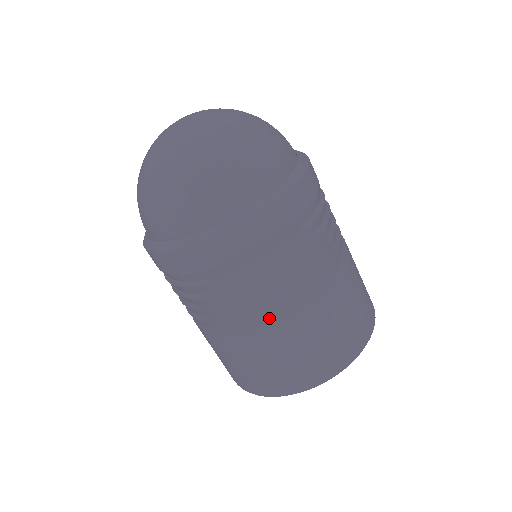
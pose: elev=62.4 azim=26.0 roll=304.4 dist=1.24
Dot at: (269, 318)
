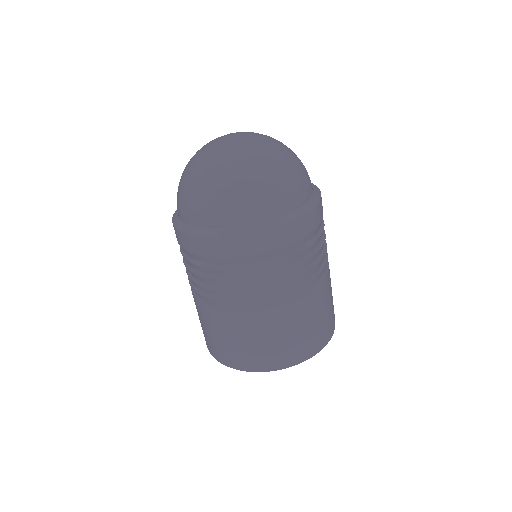
Dot at: (321, 278)
